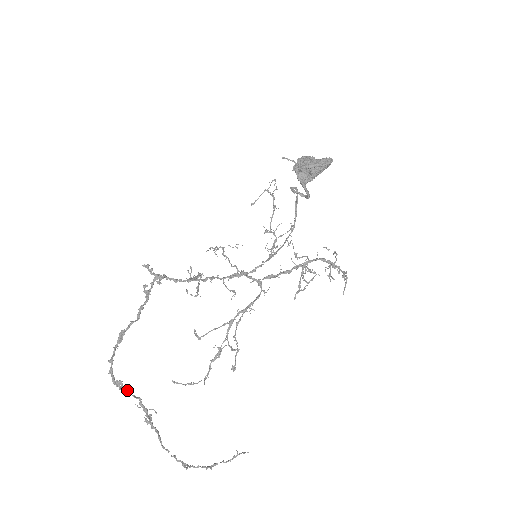
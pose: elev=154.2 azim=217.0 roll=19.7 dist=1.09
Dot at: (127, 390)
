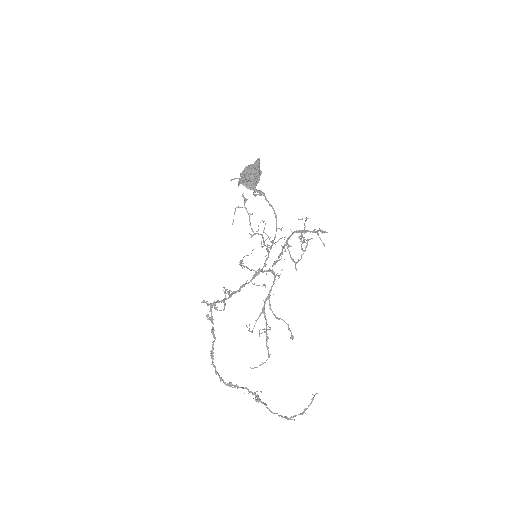
Dot at: (237, 386)
